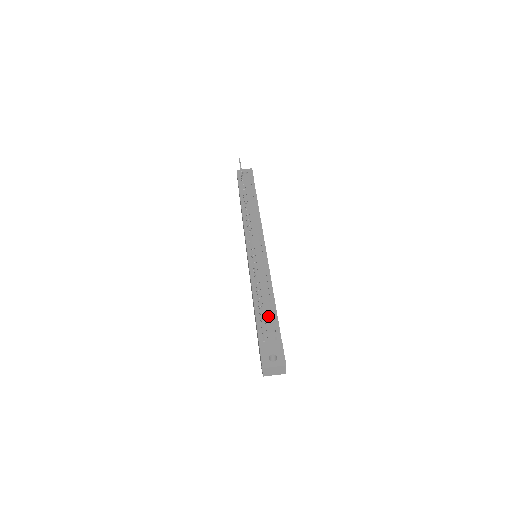
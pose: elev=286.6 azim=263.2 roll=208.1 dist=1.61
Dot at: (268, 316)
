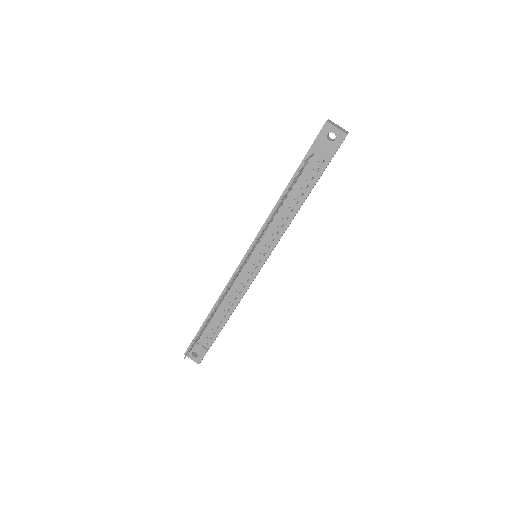
Dot at: (212, 328)
